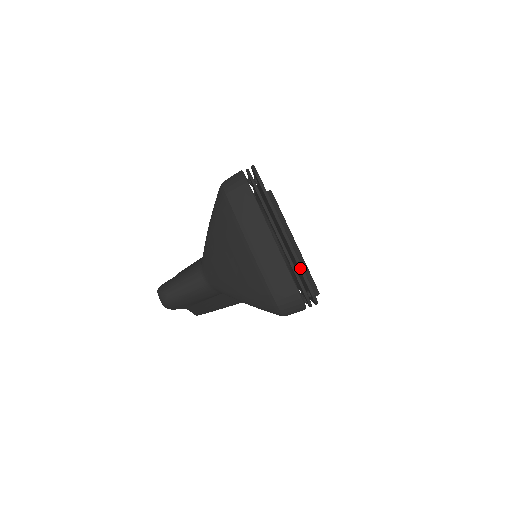
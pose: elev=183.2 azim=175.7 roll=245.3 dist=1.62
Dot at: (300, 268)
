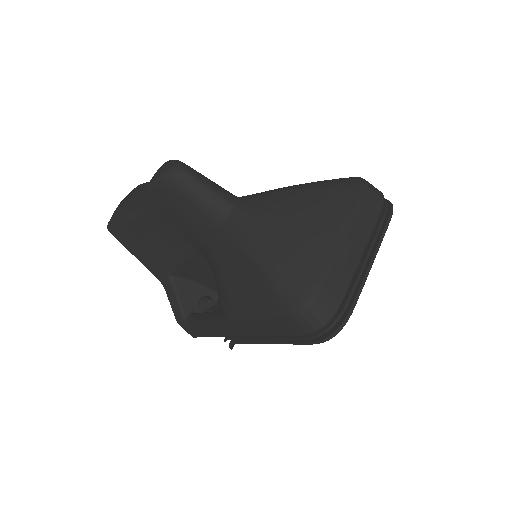
Dot at: (356, 299)
